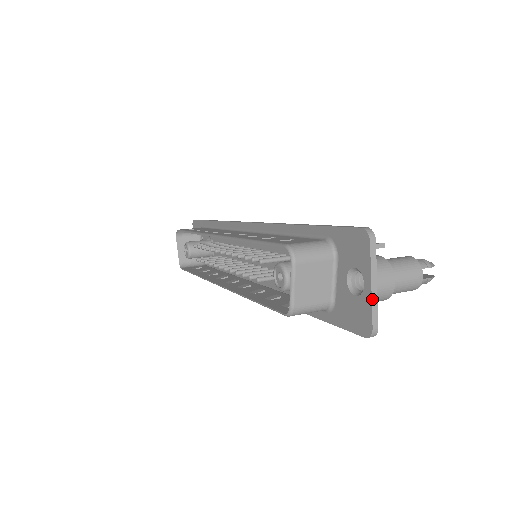
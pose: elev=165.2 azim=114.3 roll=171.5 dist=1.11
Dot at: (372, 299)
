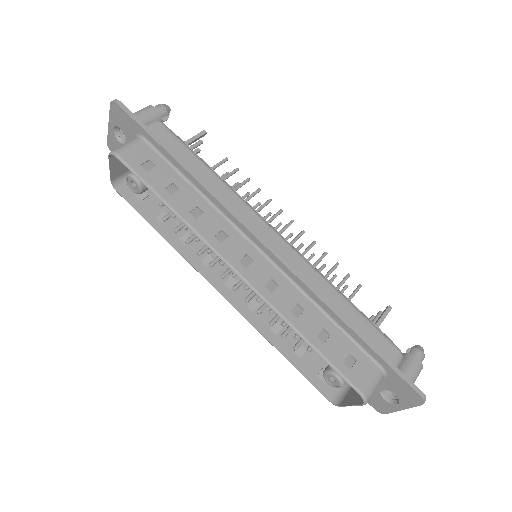
Dot at: occluded
